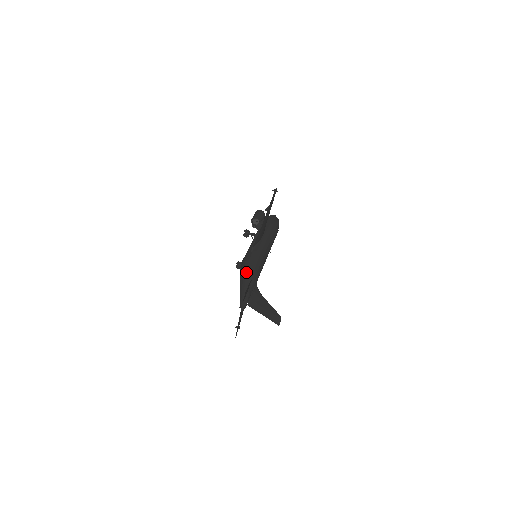
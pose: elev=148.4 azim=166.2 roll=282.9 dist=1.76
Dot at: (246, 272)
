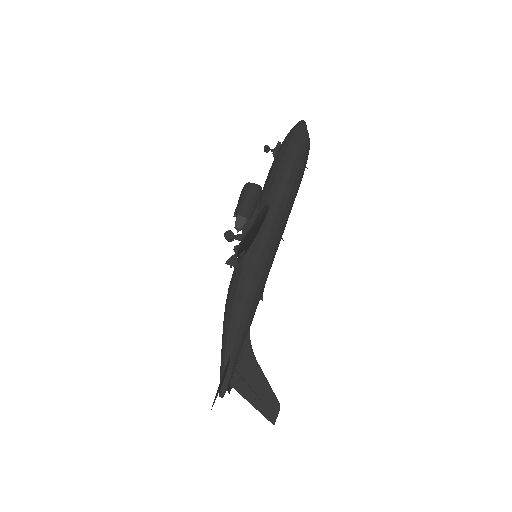
Dot at: (229, 321)
